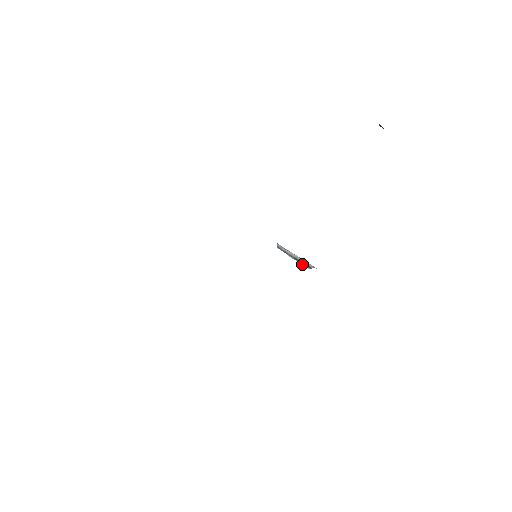
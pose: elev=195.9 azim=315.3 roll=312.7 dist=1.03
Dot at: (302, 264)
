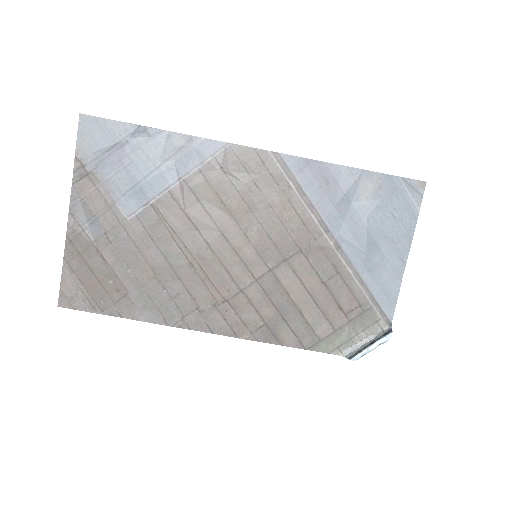
Dot at: (382, 339)
